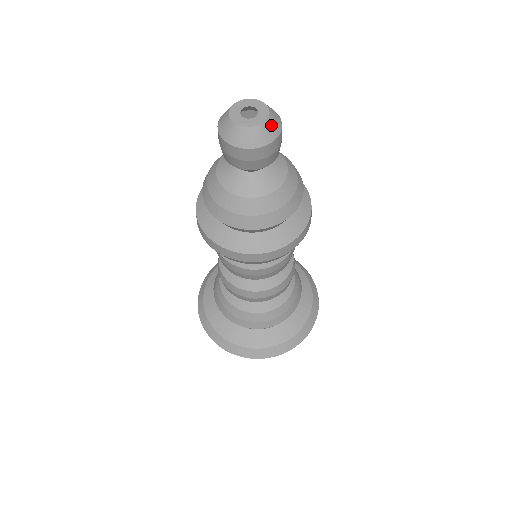
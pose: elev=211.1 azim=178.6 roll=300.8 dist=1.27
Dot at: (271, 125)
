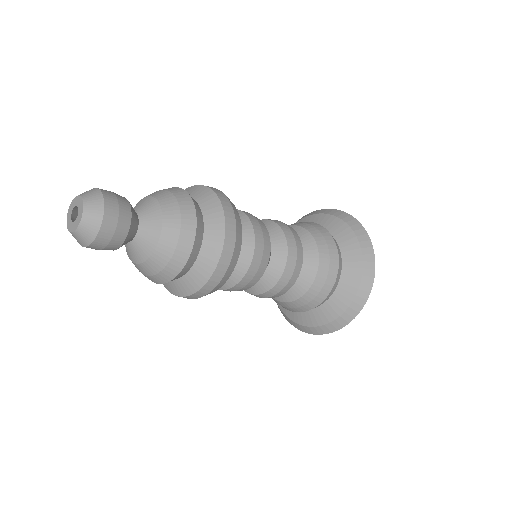
Dot at: (87, 225)
